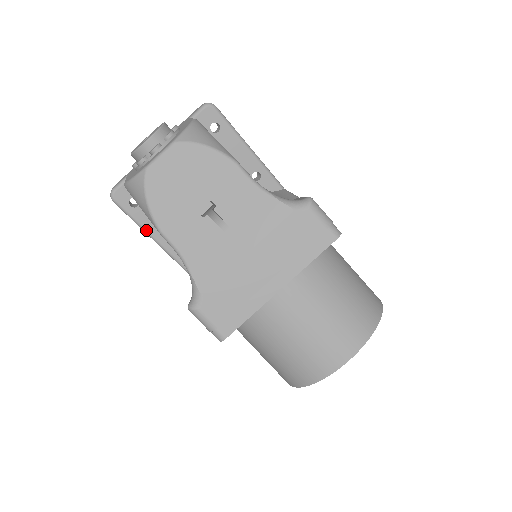
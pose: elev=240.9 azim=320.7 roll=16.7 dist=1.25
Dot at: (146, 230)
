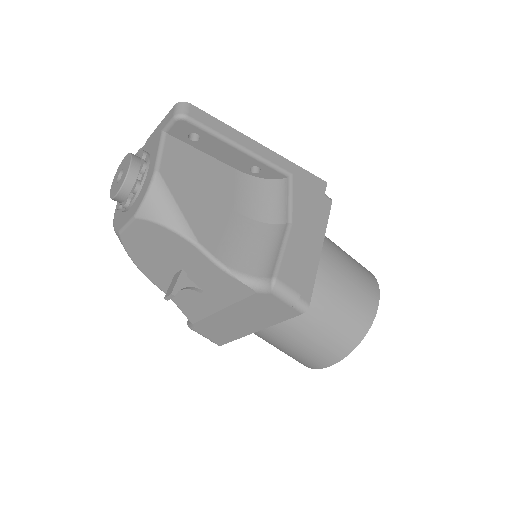
Dot at: occluded
